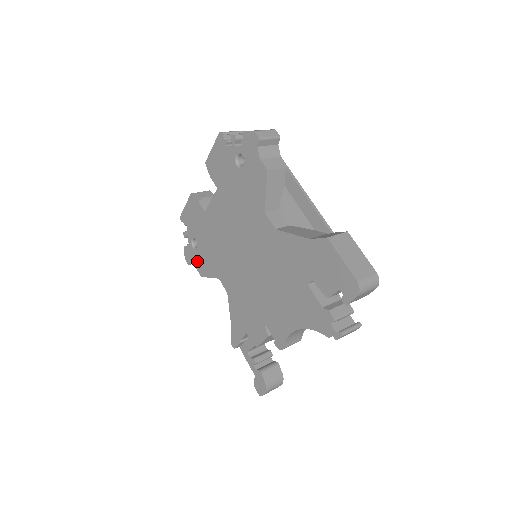
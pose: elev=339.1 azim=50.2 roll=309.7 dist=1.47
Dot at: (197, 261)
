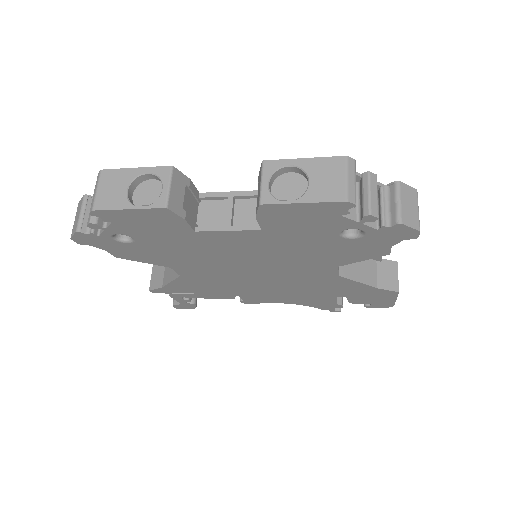
Dot at: (117, 249)
